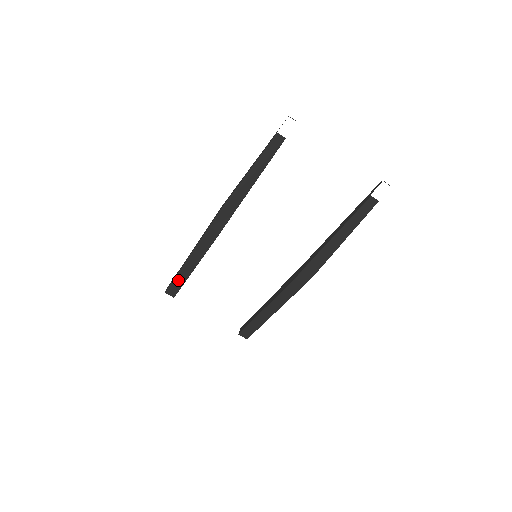
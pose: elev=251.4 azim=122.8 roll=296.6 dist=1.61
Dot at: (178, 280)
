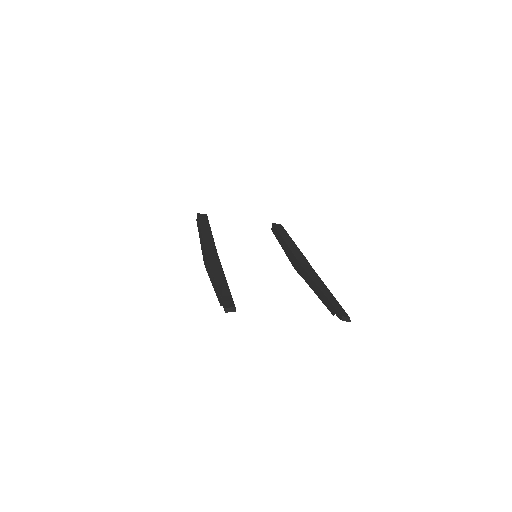
Dot at: occluded
